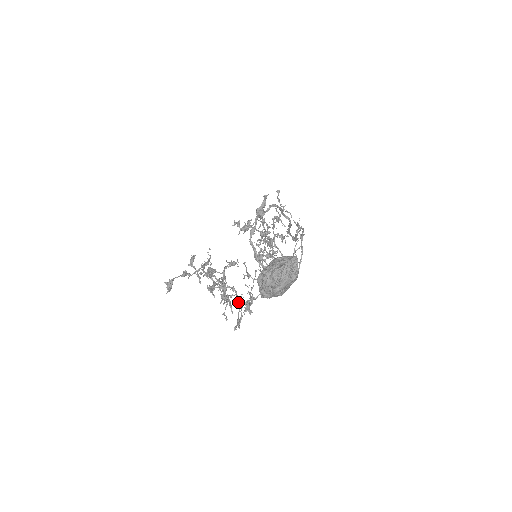
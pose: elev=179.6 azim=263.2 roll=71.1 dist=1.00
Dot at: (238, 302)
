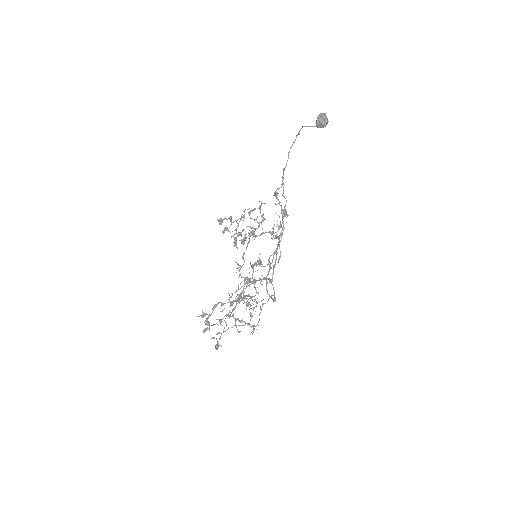
Dot at: occluded
